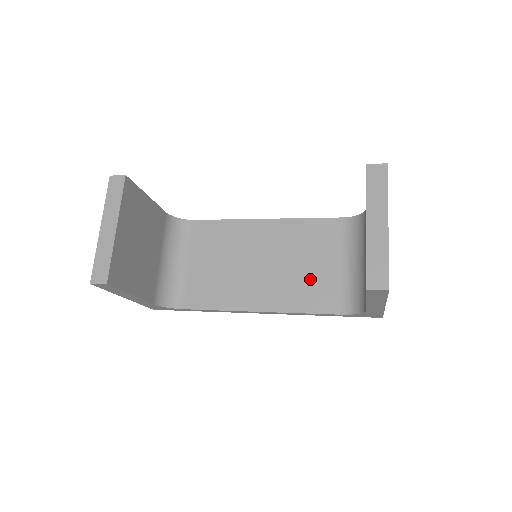
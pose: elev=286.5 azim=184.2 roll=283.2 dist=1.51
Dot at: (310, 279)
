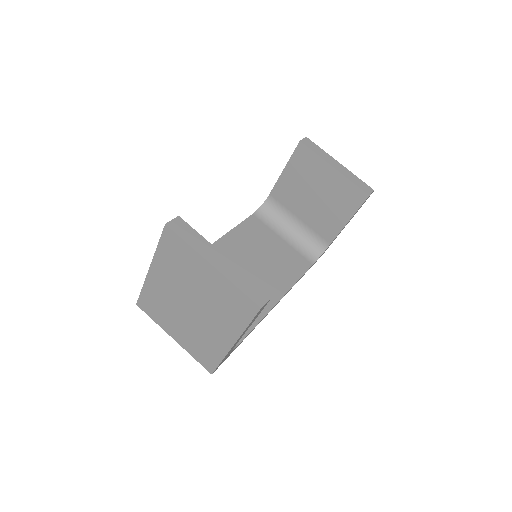
Dot at: (279, 258)
